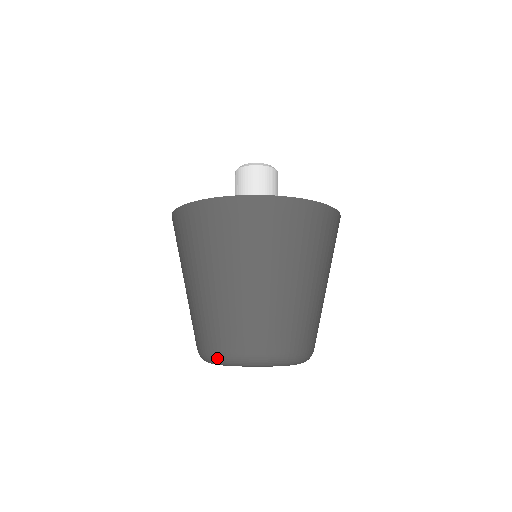
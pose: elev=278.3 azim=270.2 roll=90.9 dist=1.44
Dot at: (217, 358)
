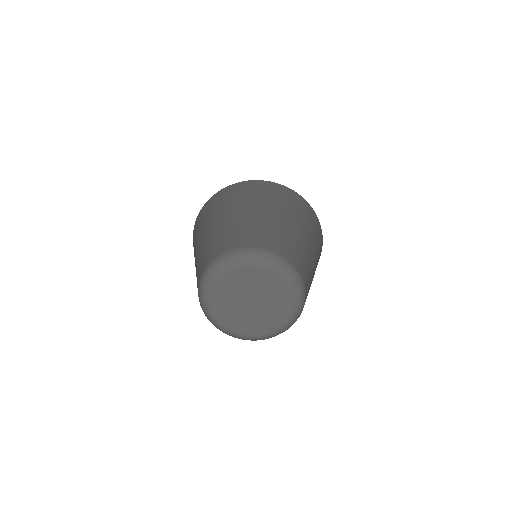
Dot at: (220, 260)
